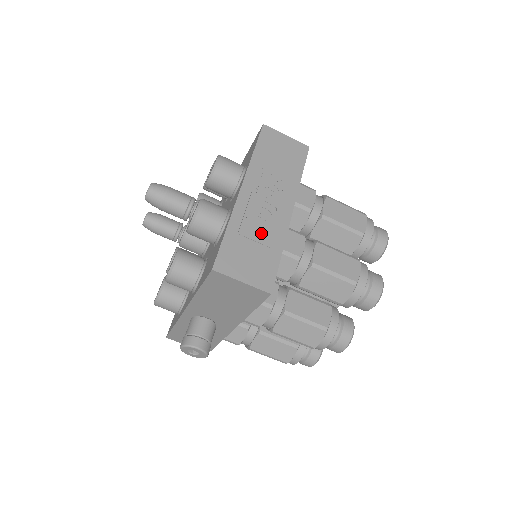
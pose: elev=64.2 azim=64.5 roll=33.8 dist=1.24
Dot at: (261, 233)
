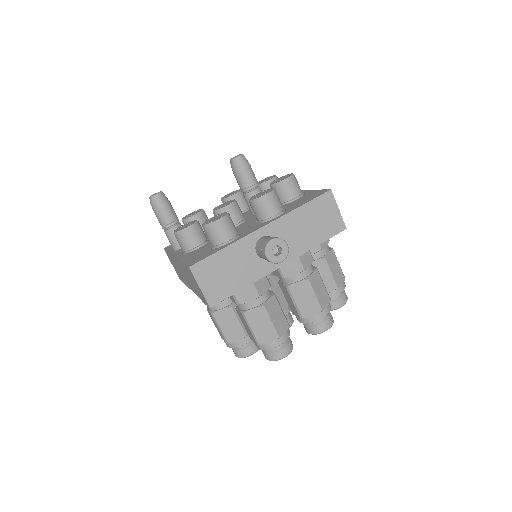
Dot at: occluded
